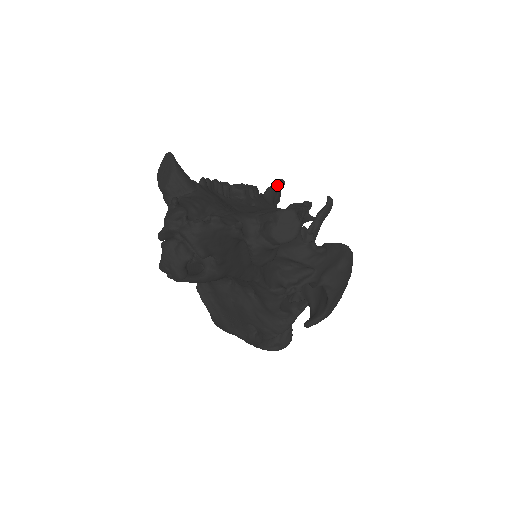
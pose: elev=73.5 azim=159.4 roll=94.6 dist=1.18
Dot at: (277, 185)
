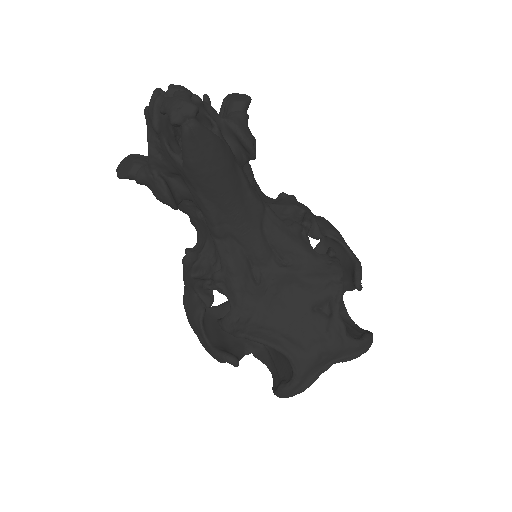
Dot at: occluded
